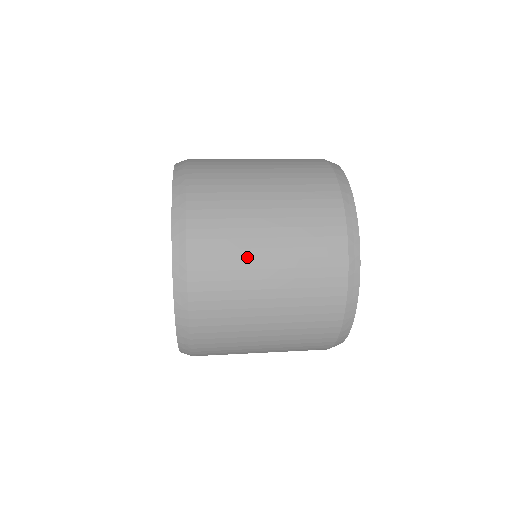
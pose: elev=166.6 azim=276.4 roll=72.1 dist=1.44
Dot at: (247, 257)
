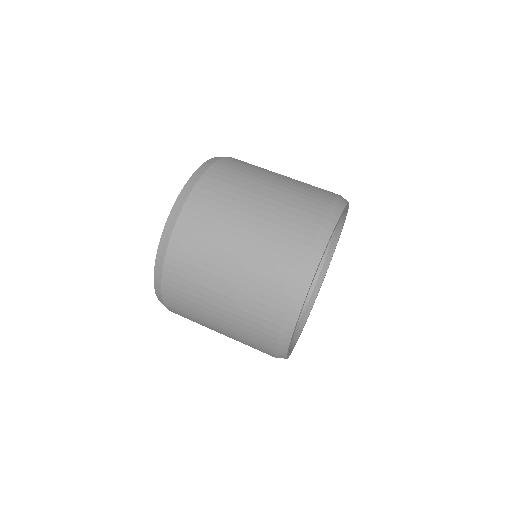
Dot at: occluded
